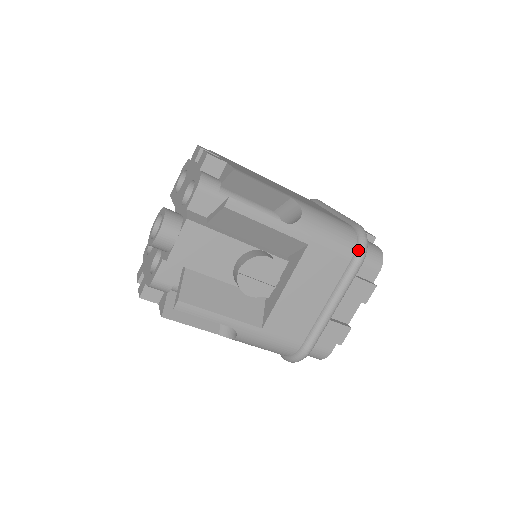
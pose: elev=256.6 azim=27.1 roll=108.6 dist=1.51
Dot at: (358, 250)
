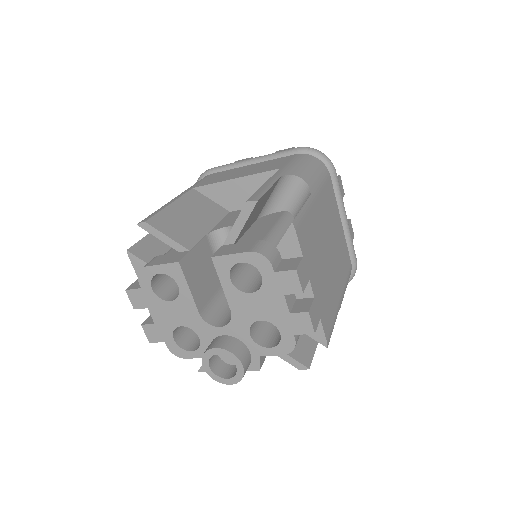
Dot at: occluded
